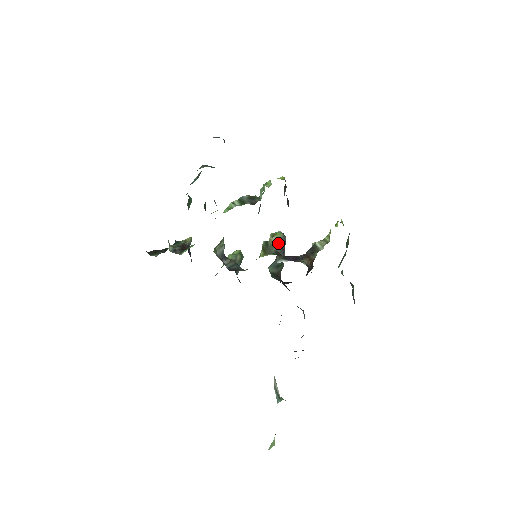
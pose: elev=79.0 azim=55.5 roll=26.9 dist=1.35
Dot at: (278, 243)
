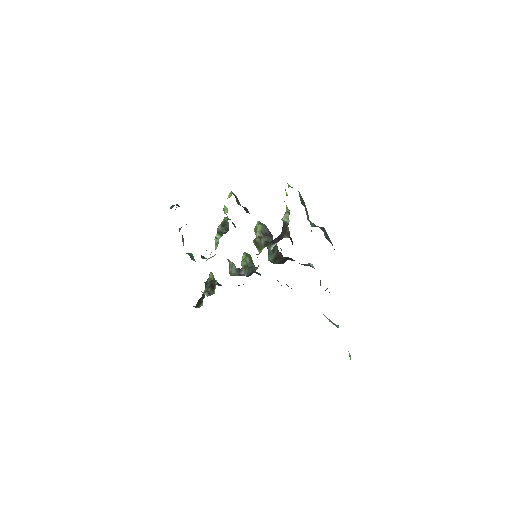
Dot at: (262, 235)
